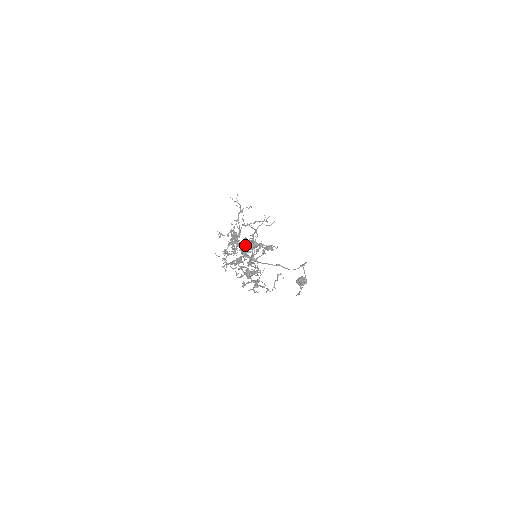
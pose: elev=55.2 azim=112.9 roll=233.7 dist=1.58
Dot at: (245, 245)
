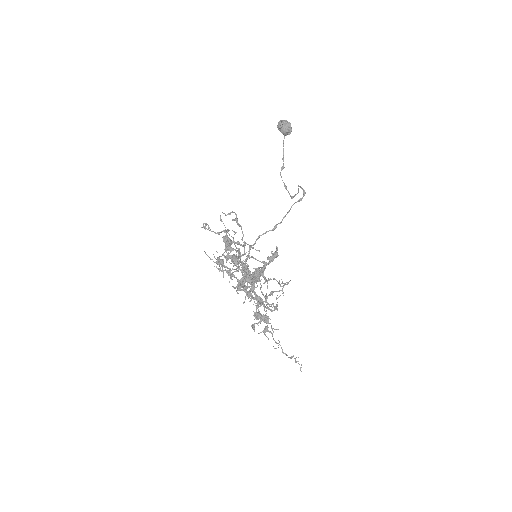
Dot at: occluded
